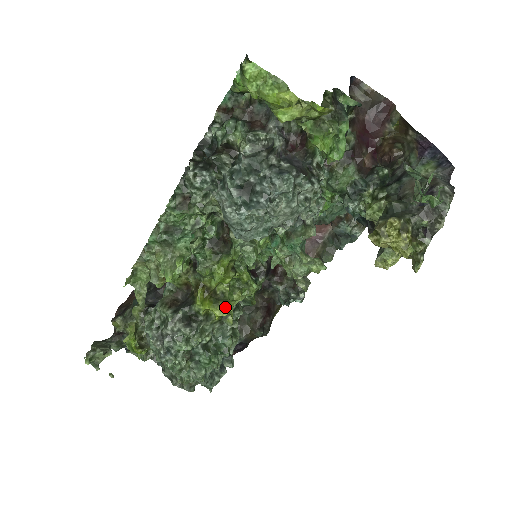
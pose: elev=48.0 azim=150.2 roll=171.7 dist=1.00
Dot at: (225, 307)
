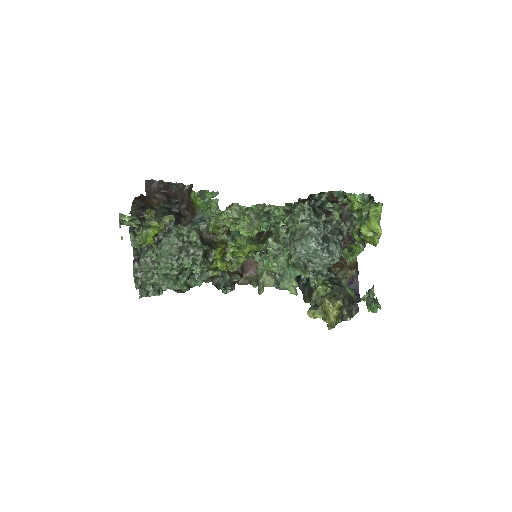
Dot at: (226, 266)
